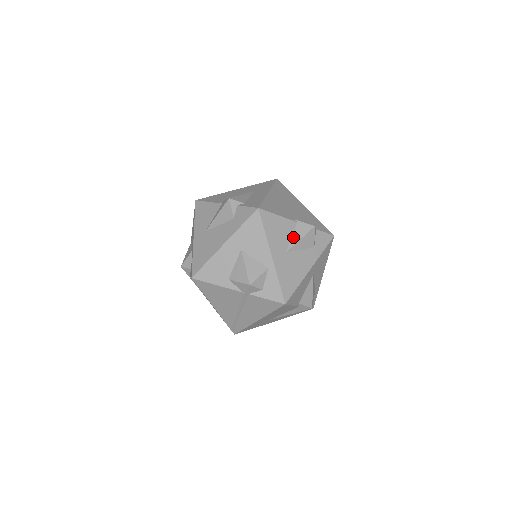
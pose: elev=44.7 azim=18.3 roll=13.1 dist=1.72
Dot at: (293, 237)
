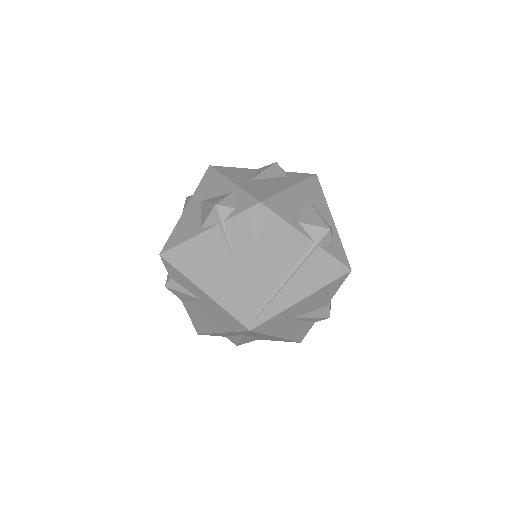
Dot at: occluded
